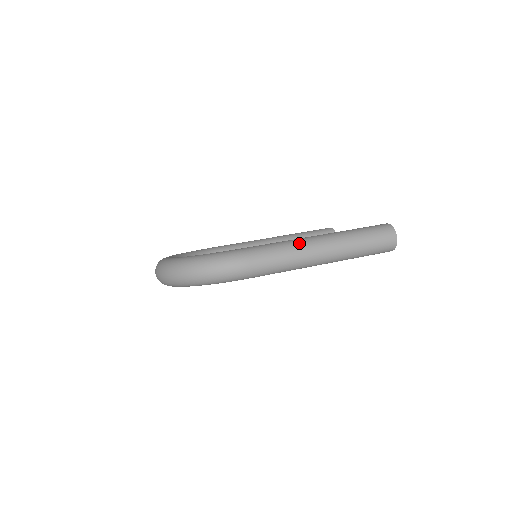
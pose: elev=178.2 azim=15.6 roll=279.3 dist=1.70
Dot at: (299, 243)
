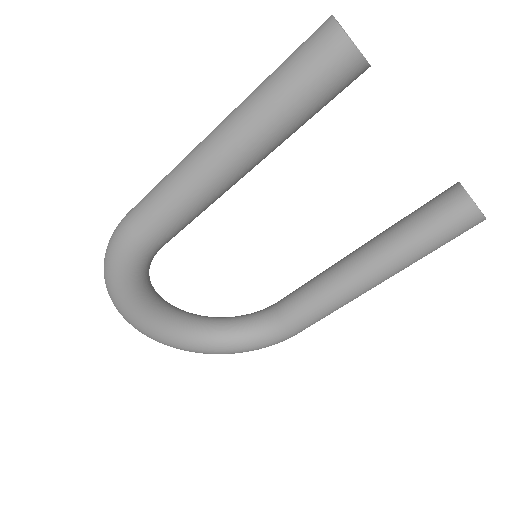
Dot at: occluded
